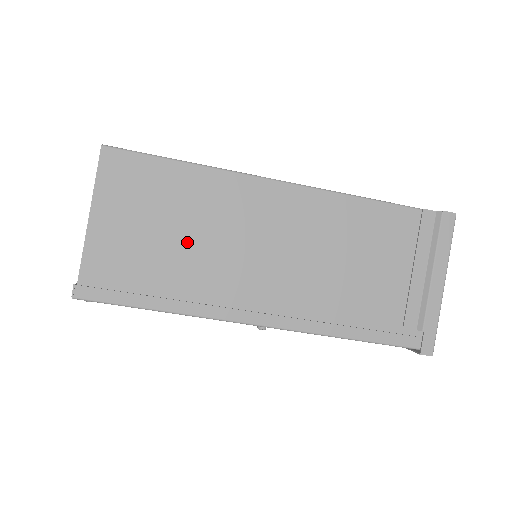
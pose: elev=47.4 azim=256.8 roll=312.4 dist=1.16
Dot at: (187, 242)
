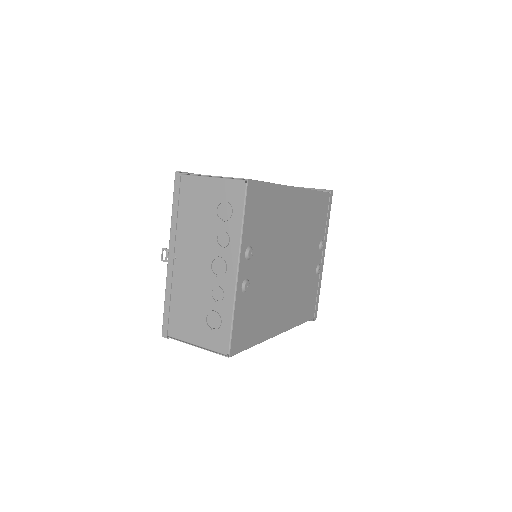
Dot at: occluded
